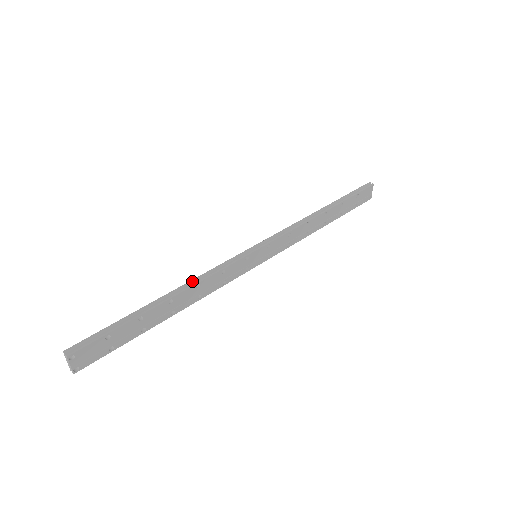
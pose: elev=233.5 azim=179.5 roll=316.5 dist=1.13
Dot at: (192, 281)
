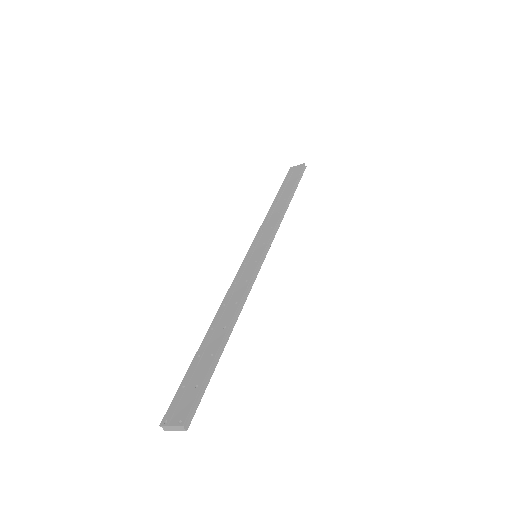
Dot at: (240, 306)
